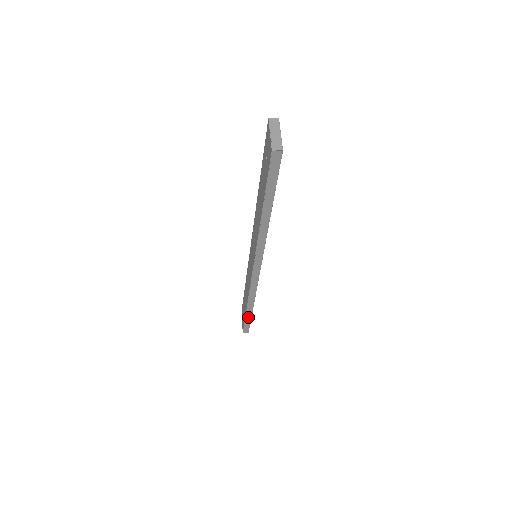
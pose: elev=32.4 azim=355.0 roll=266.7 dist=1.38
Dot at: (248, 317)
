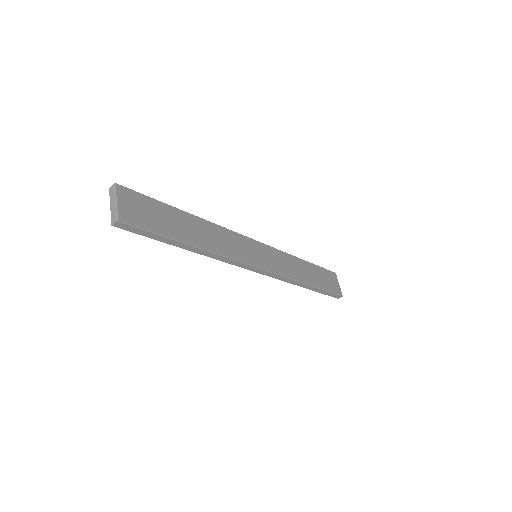
Dot at: (319, 291)
